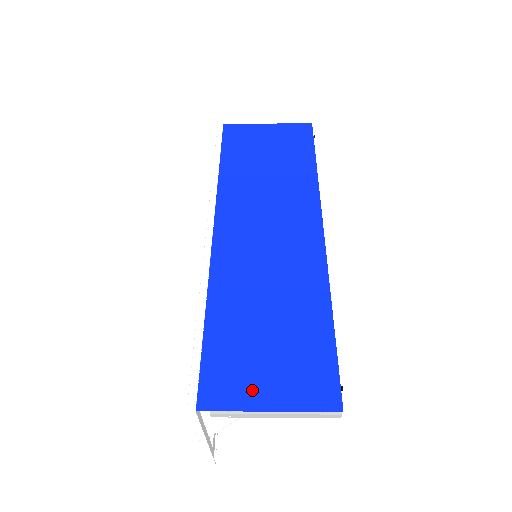
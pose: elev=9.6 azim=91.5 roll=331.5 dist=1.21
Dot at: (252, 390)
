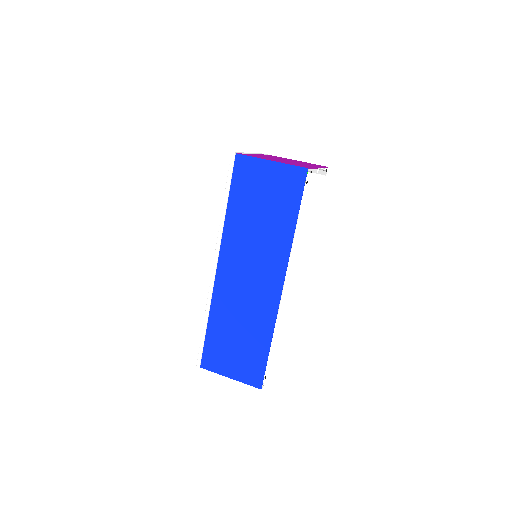
Dot at: (224, 367)
